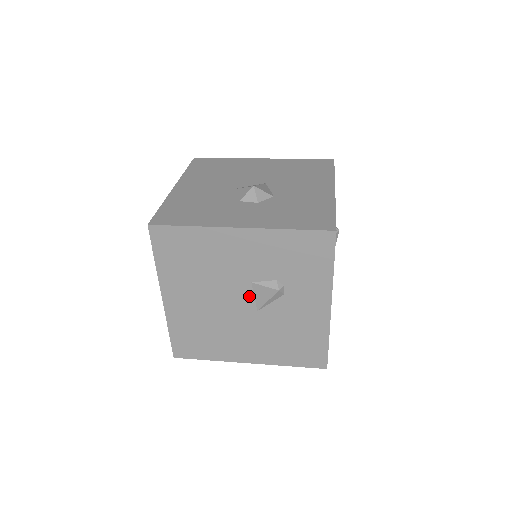
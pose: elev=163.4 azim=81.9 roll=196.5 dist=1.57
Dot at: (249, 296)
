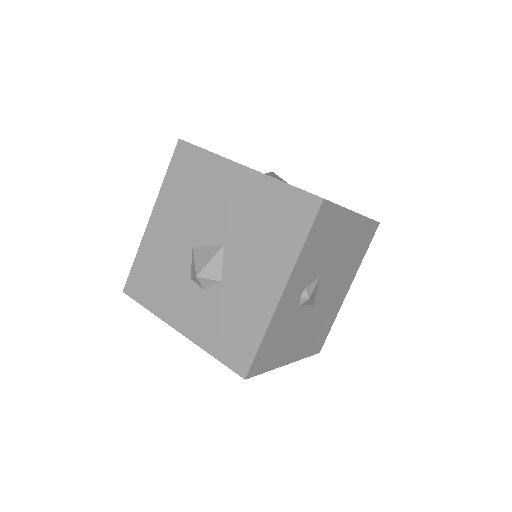
Dot at: occluded
